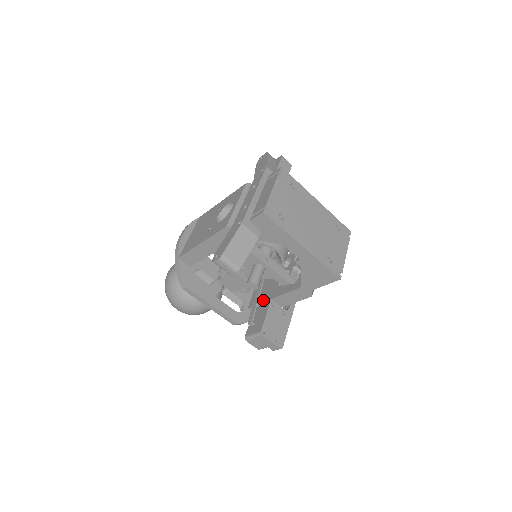
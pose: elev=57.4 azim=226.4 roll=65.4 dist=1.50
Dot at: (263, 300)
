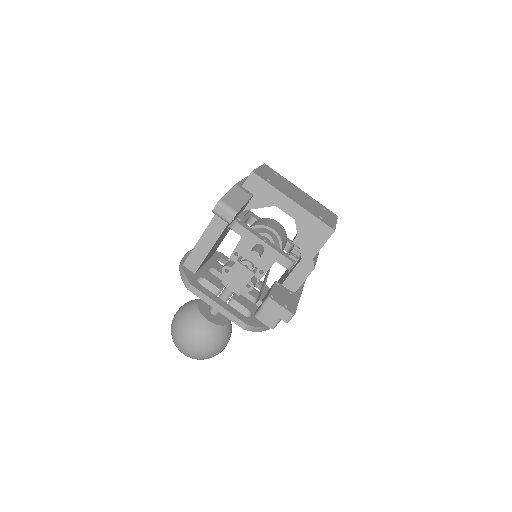
Dot at: occluded
